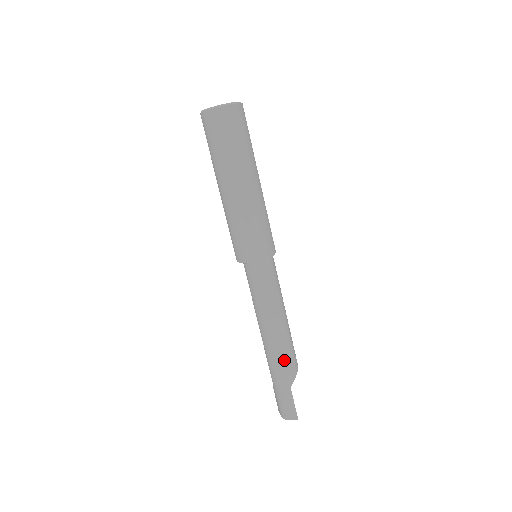
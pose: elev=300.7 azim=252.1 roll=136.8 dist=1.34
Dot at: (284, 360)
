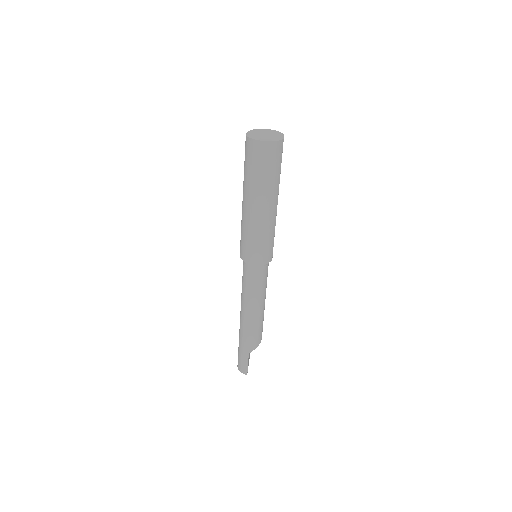
Dot at: (250, 335)
